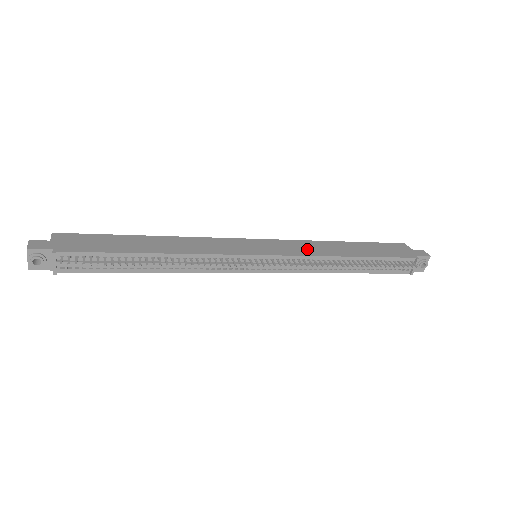
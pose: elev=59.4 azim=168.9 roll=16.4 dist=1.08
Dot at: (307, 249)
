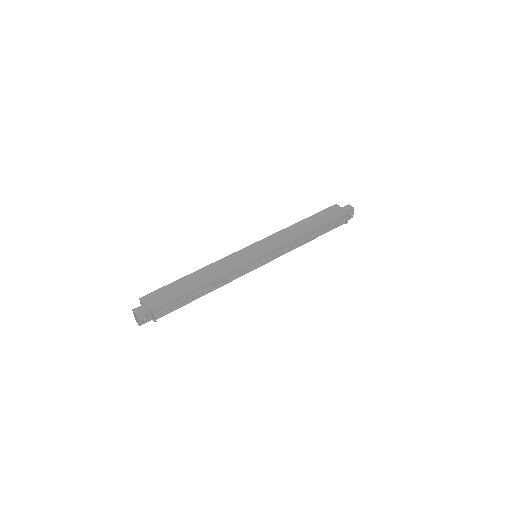
Dot at: (283, 238)
